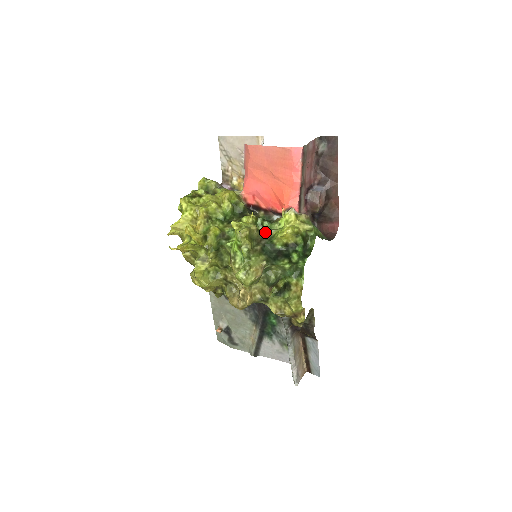
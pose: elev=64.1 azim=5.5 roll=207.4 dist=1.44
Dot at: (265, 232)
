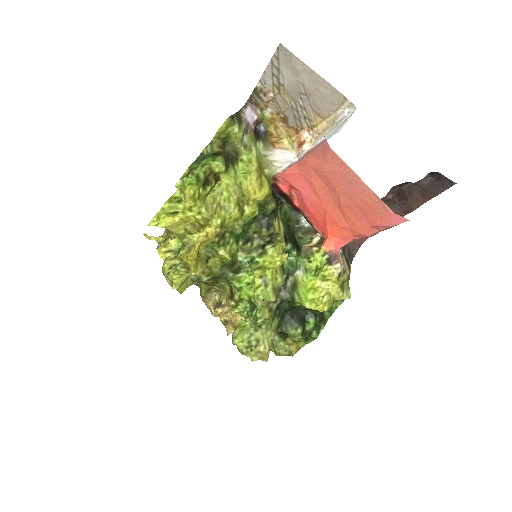
Dot at: (288, 270)
